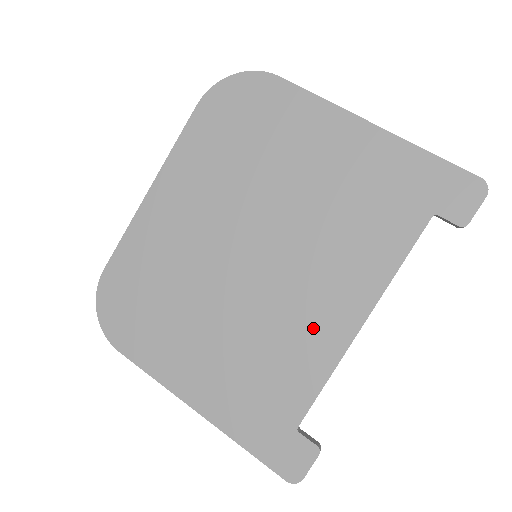
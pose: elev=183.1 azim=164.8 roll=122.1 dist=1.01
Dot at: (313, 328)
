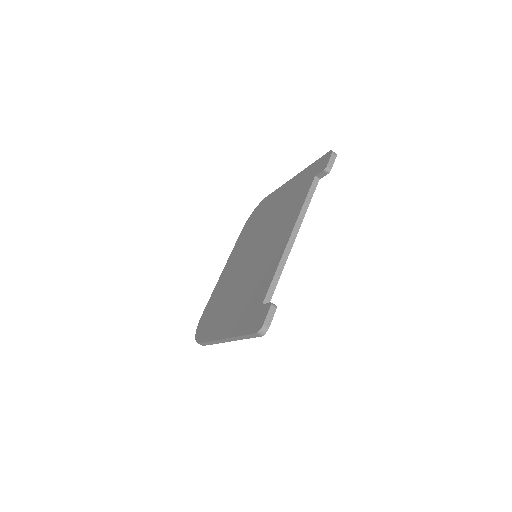
Dot at: (272, 257)
